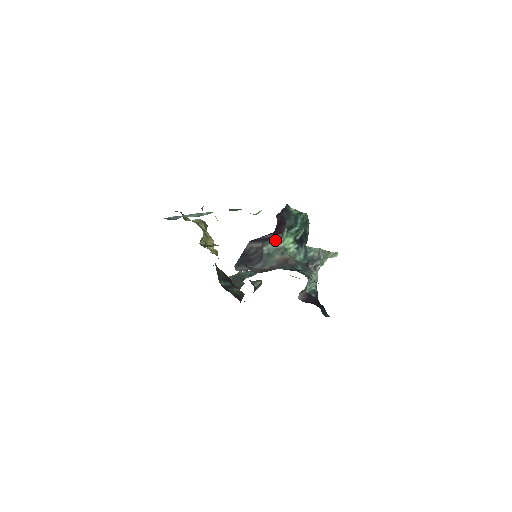
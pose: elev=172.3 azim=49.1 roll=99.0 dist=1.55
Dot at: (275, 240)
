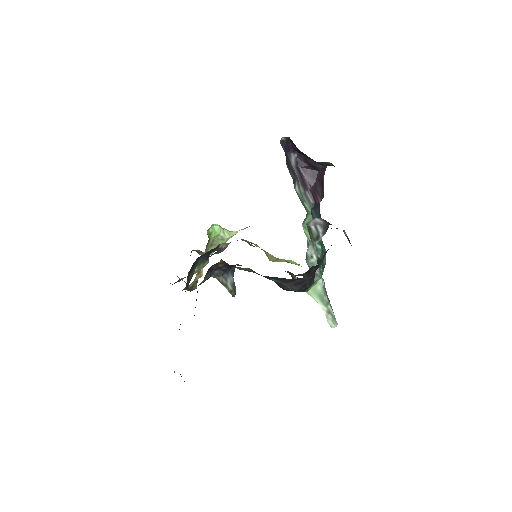
Dot at: (306, 201)
